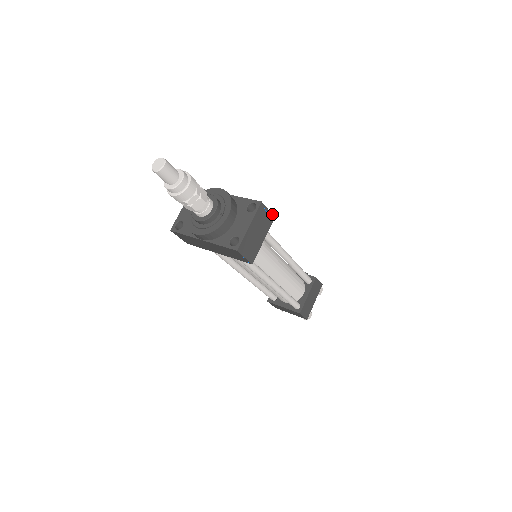
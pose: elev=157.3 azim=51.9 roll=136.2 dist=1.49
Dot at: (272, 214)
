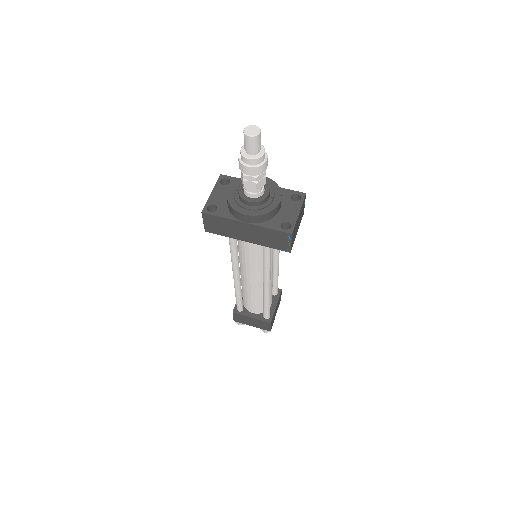
Dot at: occluded
